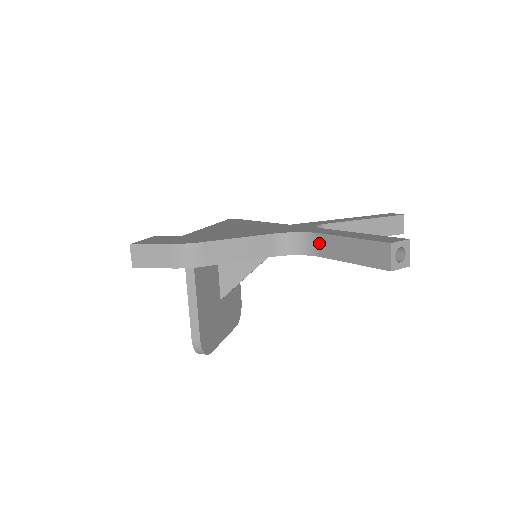
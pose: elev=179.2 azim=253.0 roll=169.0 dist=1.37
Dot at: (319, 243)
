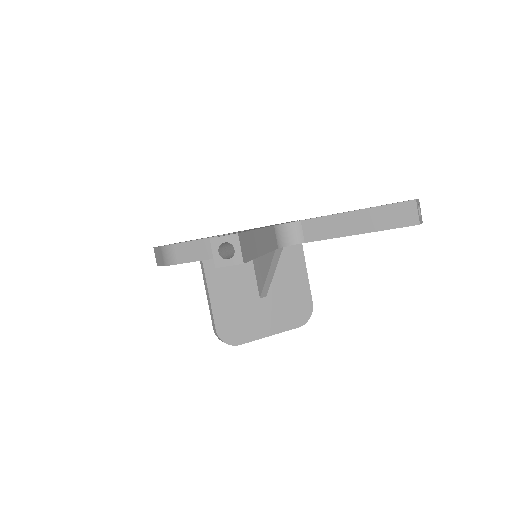
Dot at: occluded
